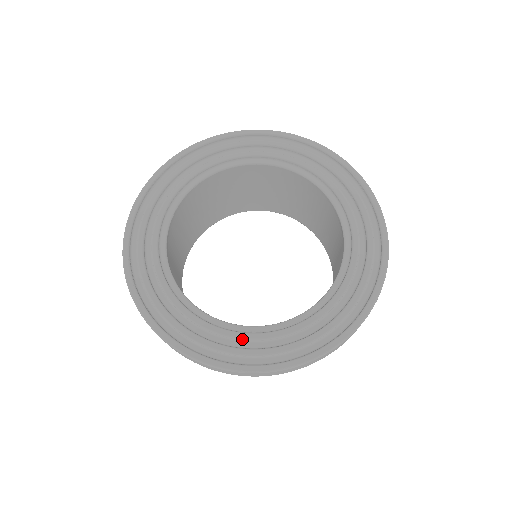
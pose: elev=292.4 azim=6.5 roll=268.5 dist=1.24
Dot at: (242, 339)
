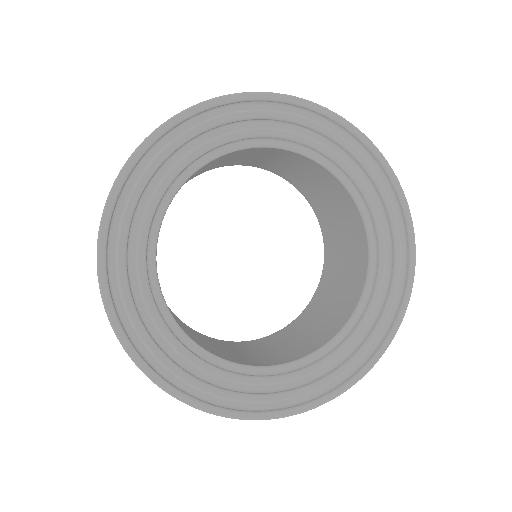
Dot at: (314, 372)
